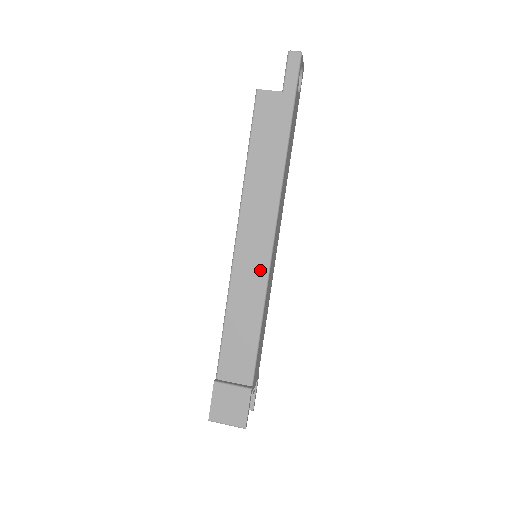
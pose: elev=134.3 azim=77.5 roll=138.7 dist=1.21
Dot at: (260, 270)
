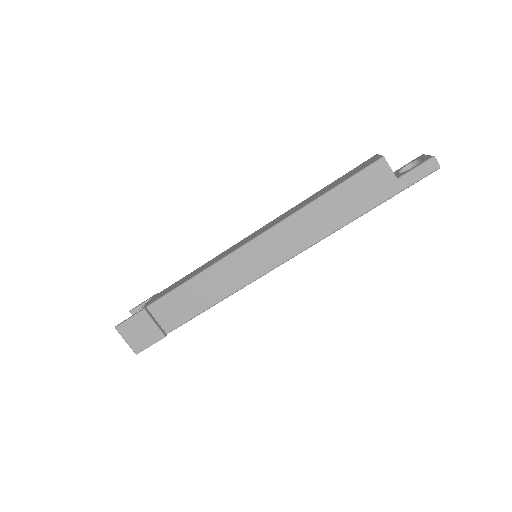
Dot at: (250, 274)
